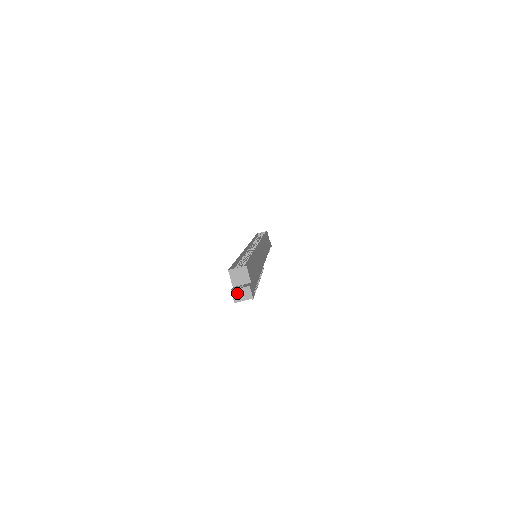
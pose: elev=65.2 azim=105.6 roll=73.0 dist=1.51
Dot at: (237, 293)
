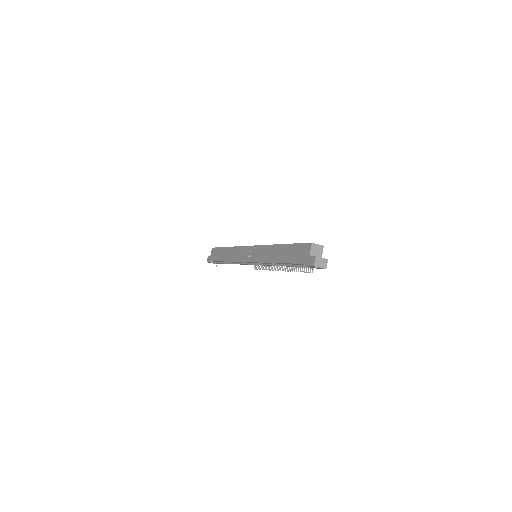
Dot at: (319, 260)
